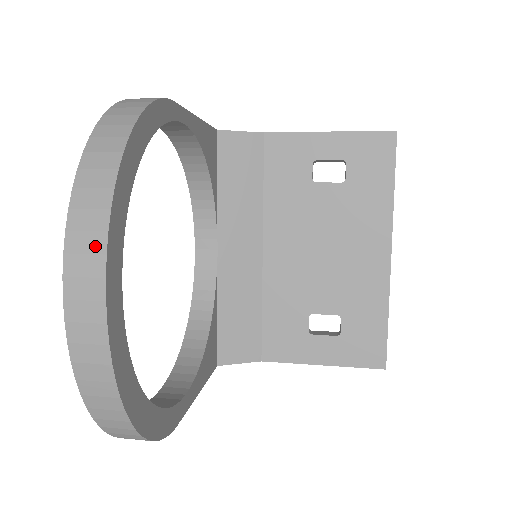
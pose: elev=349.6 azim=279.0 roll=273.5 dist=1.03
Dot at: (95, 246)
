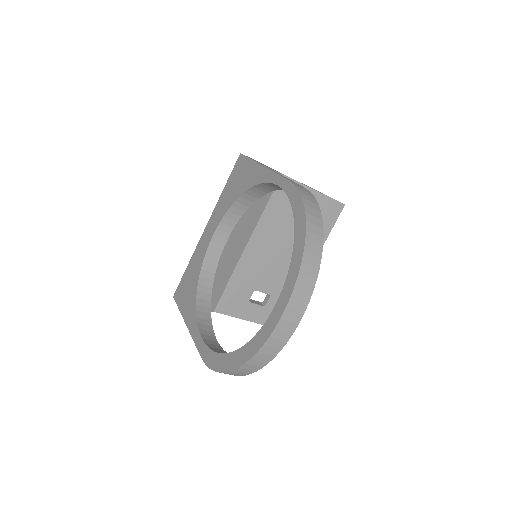
Dot at: (306, 297)
